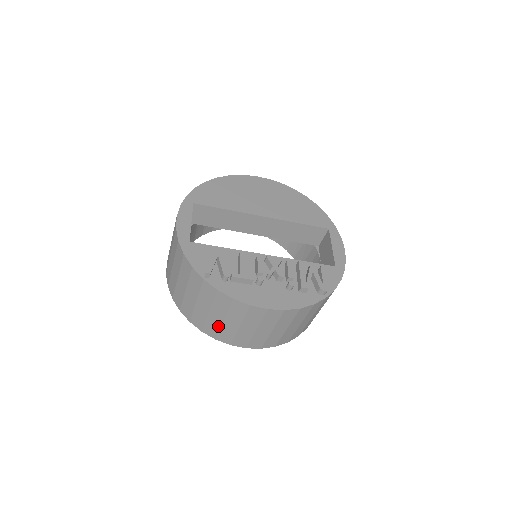
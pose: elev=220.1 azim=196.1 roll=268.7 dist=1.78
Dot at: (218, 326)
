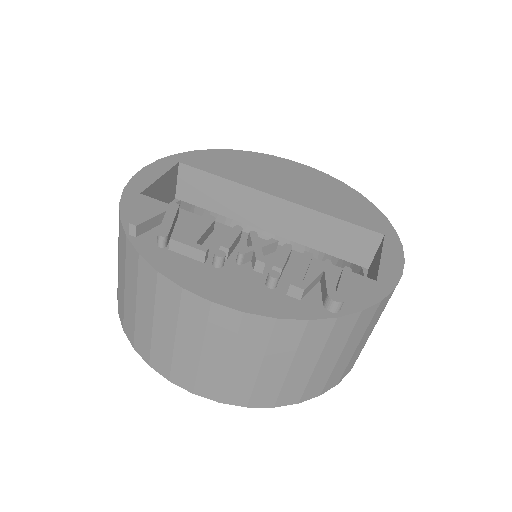
Dot at: (148, 336)
